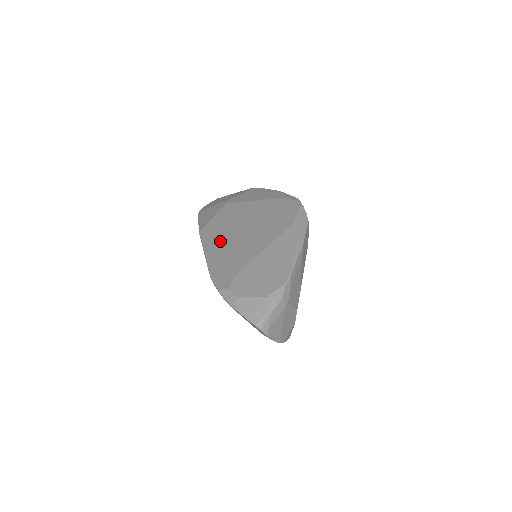
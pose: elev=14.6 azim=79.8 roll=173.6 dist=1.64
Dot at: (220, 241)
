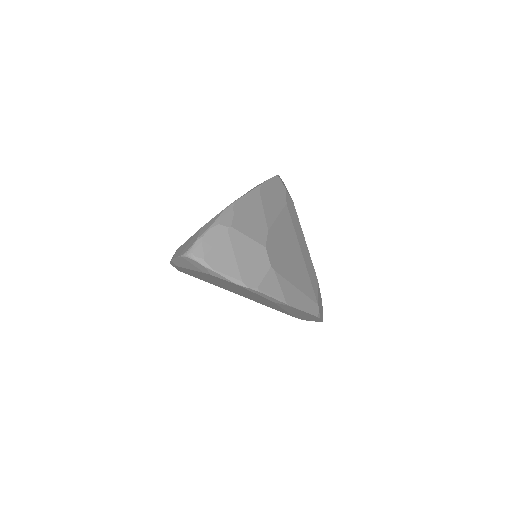
Dot at: occluded
